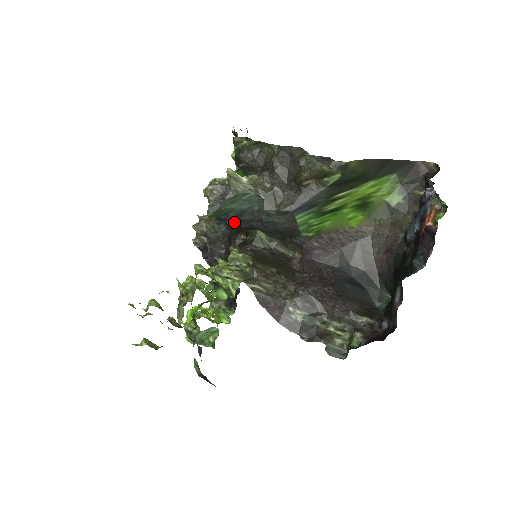
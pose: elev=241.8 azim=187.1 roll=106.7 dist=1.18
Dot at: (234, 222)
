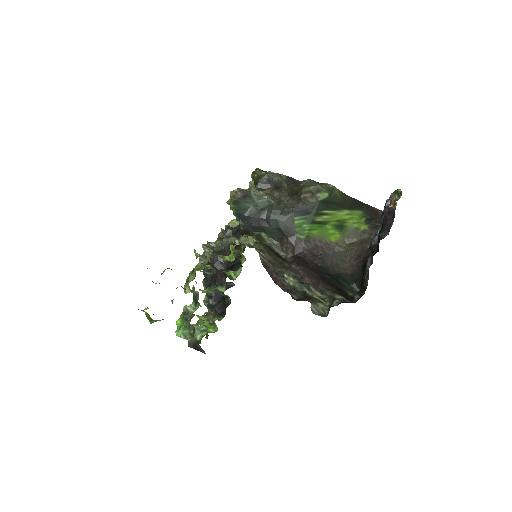
Dot at: (247, 219)
